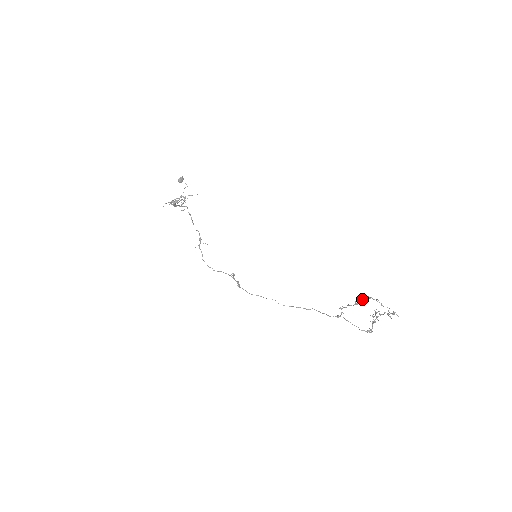
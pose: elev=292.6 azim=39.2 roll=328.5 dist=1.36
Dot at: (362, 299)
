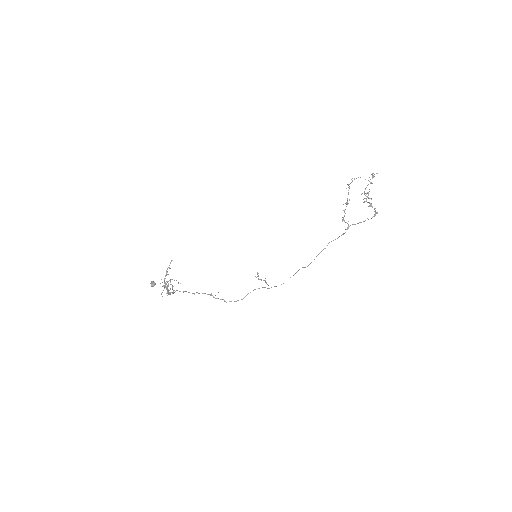
Dot at: occluded
